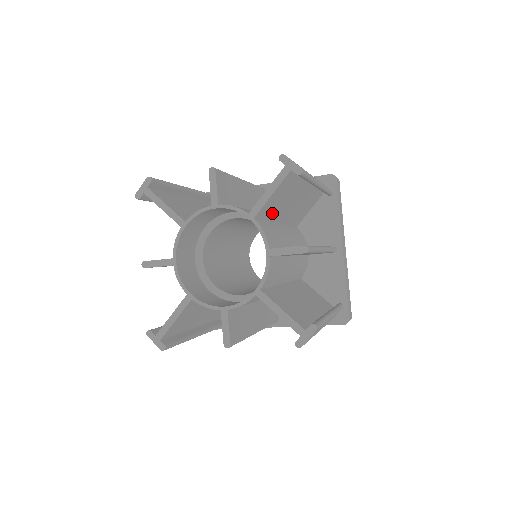
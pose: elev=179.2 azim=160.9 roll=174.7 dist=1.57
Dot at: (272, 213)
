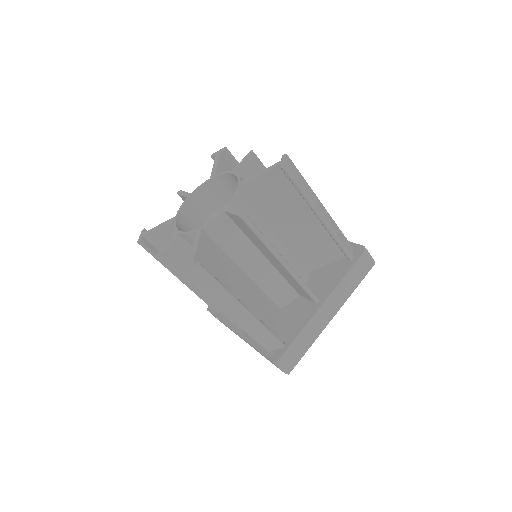
Dot at: occluded
